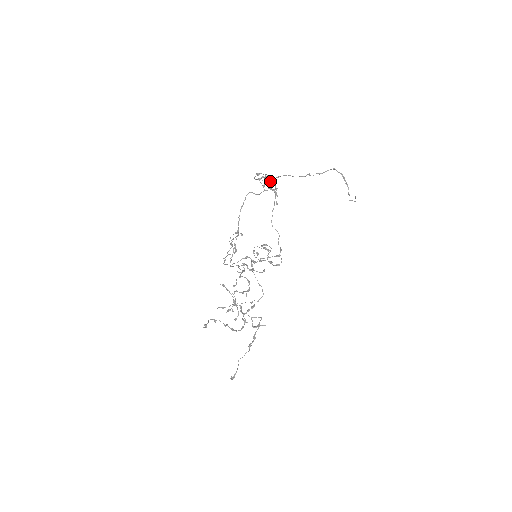
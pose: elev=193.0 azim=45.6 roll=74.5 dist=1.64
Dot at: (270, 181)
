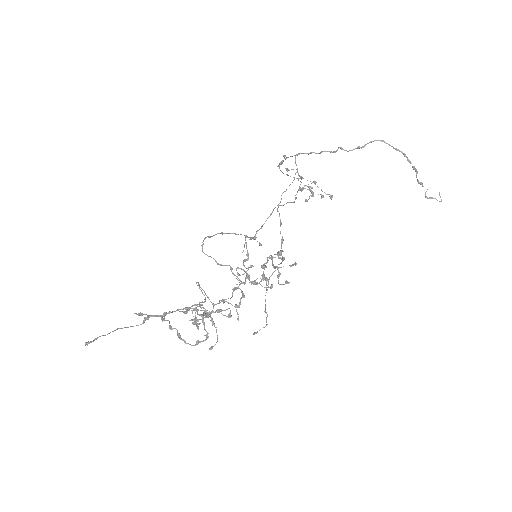
Dot at: (284, 157)
